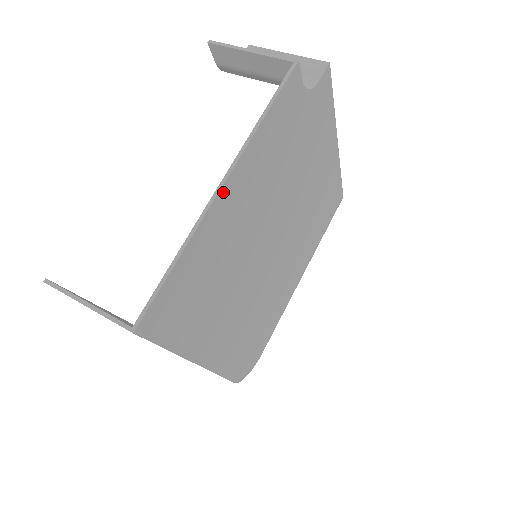
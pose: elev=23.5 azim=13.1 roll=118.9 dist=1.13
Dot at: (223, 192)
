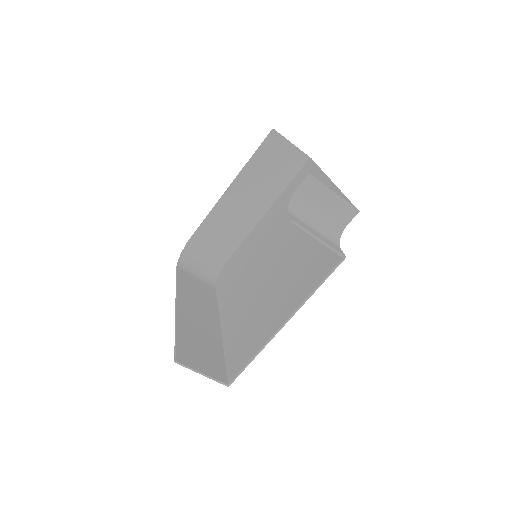
Dot at: (281, 326)
